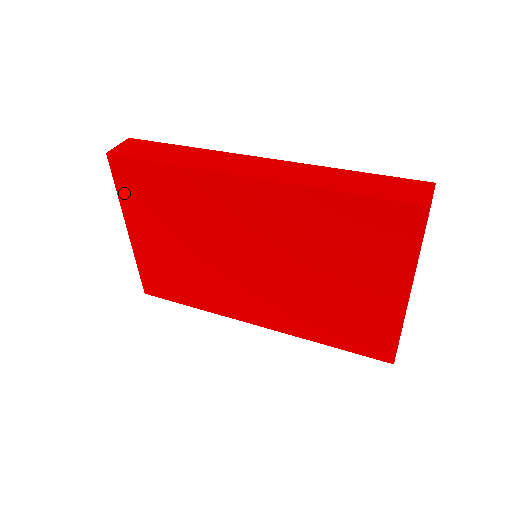
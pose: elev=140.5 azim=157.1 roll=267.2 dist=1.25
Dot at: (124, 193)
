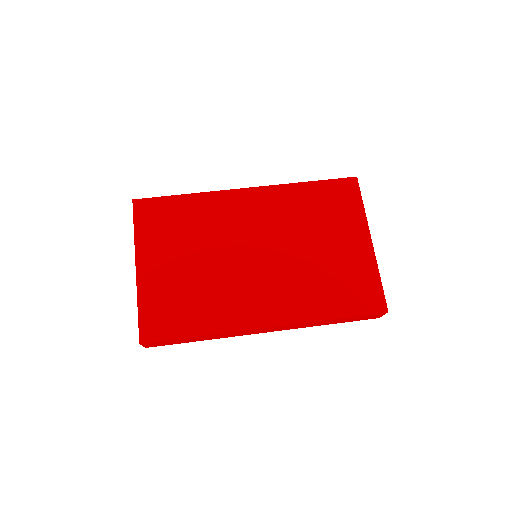
Dot at: (141, 229)
